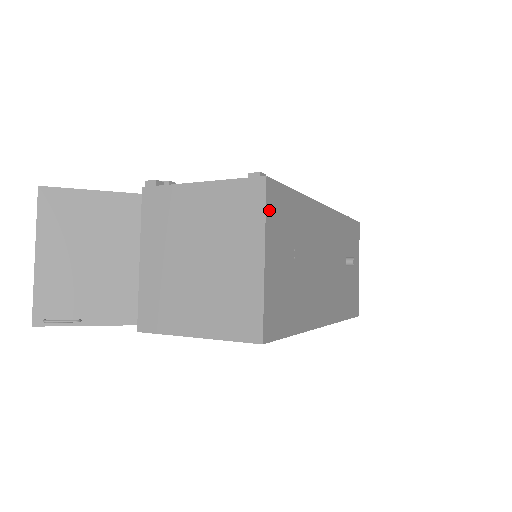
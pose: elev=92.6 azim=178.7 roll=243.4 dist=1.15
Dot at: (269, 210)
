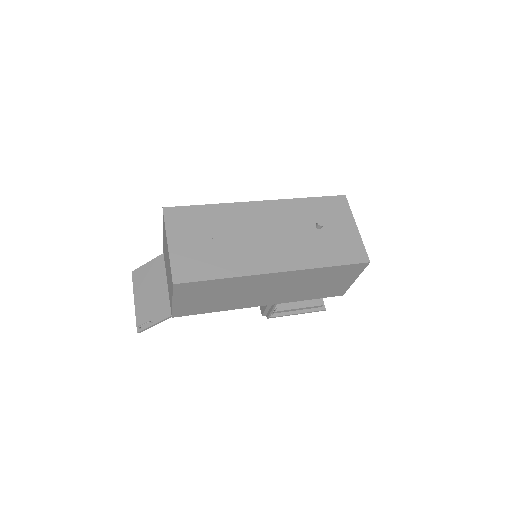
Dot at: (169, 221)
